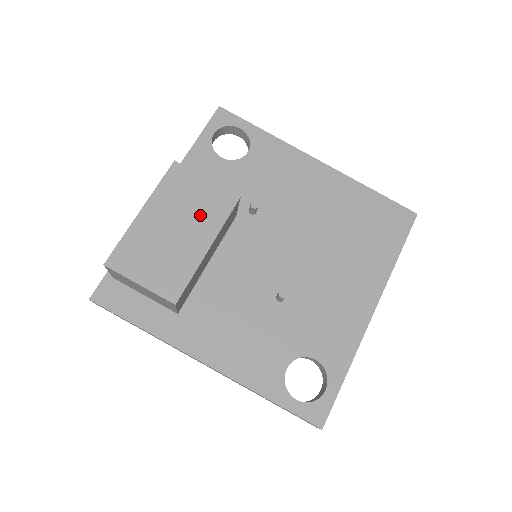
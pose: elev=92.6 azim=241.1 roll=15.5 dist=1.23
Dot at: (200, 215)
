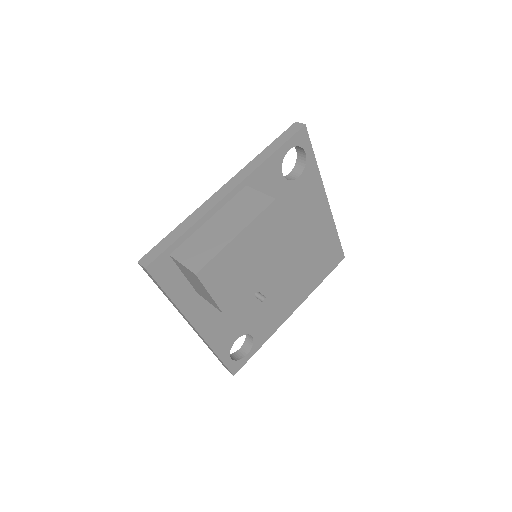
Dot at: (267, 250)
